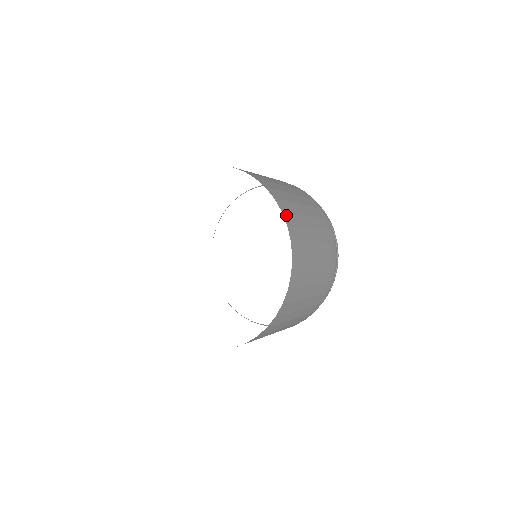
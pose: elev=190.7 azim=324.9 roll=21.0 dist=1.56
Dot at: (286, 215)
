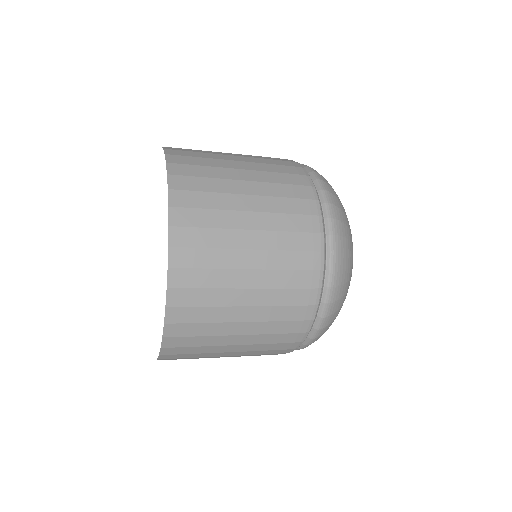
Dot at: (177, 193)
